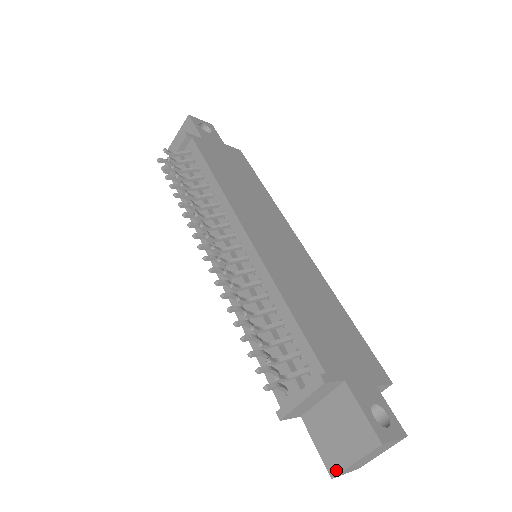
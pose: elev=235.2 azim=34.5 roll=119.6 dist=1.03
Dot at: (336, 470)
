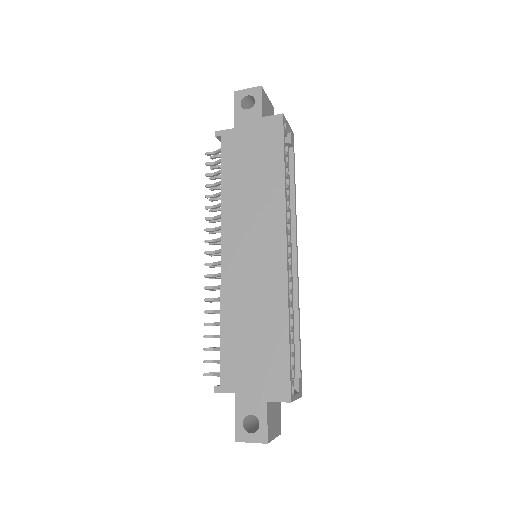
Dot at: occluded
